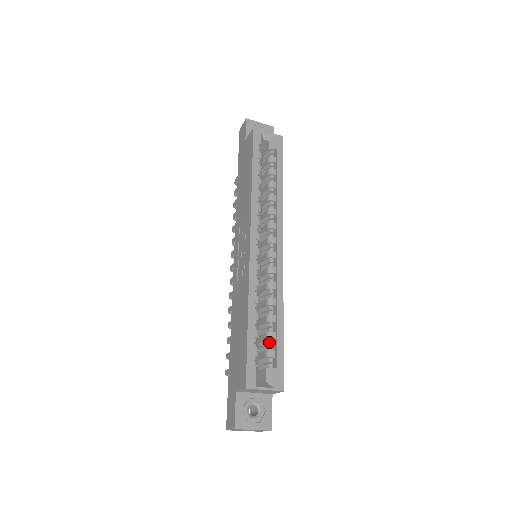
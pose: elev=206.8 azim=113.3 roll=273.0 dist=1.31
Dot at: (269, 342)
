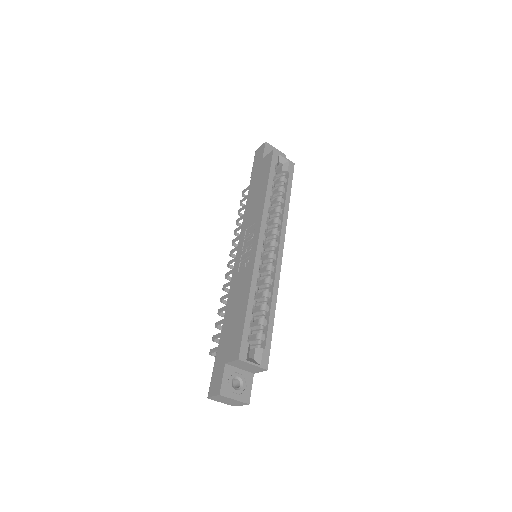
Dot at: (261, 327)
